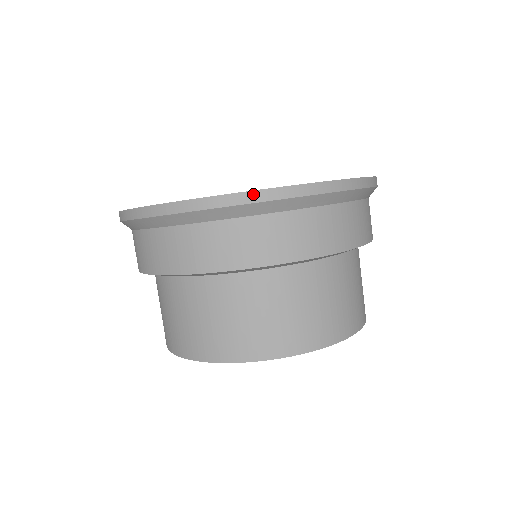
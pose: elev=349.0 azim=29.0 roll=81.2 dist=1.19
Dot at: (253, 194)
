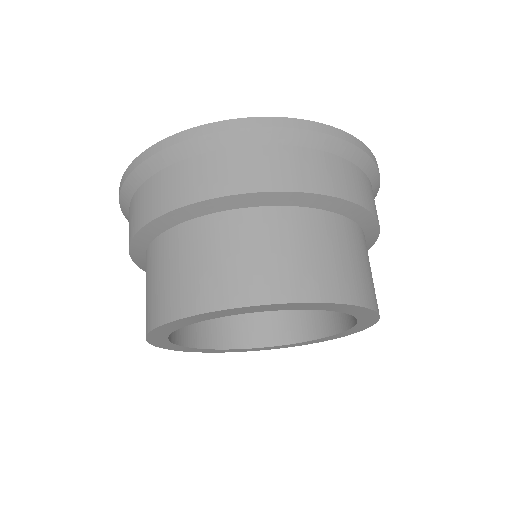
Dot at: (127, 171)
